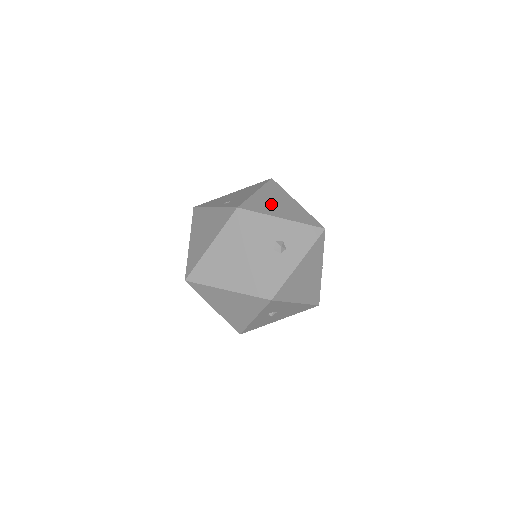
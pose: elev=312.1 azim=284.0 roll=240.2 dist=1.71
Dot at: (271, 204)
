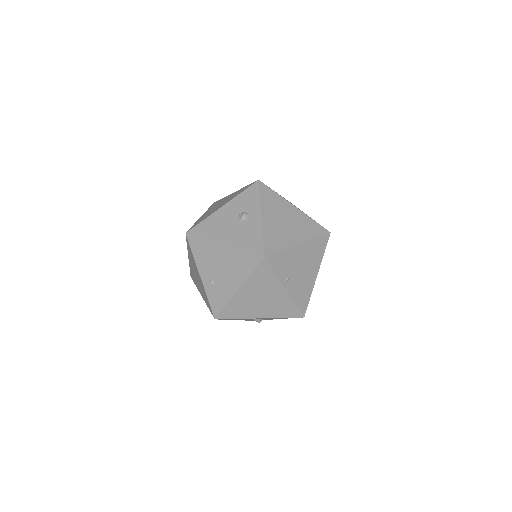
Dot at: (252, 303)
